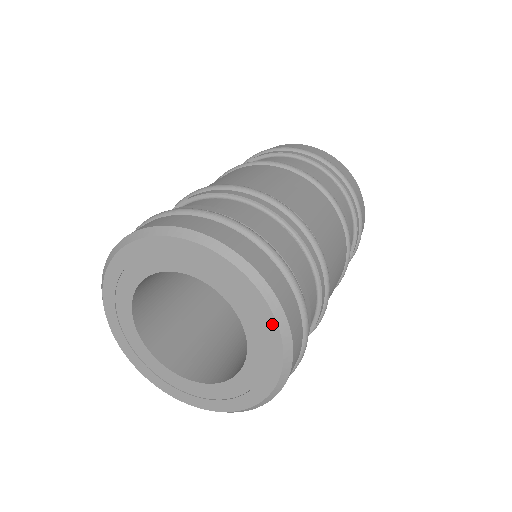
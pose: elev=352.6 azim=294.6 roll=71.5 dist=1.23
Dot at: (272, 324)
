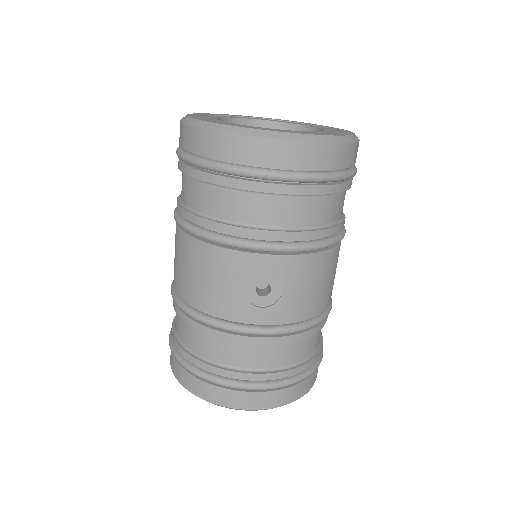
Dot at: (341, 129)
